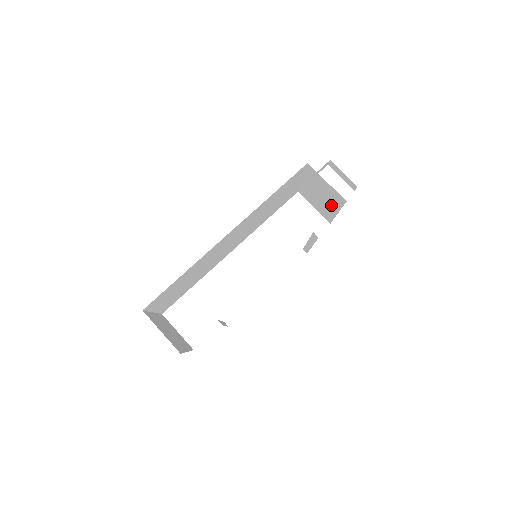
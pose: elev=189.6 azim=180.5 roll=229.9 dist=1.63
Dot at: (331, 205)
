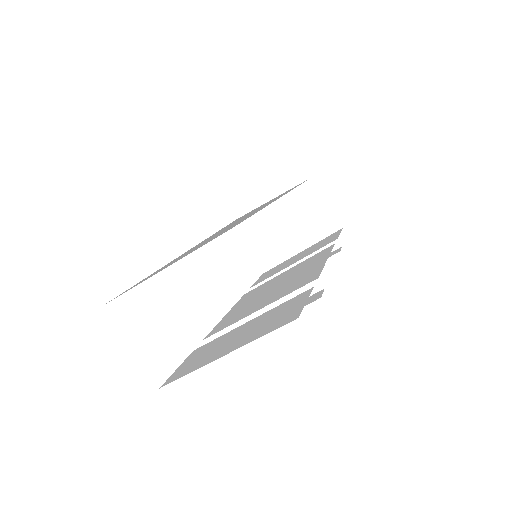
Dot at: (299, 239)
